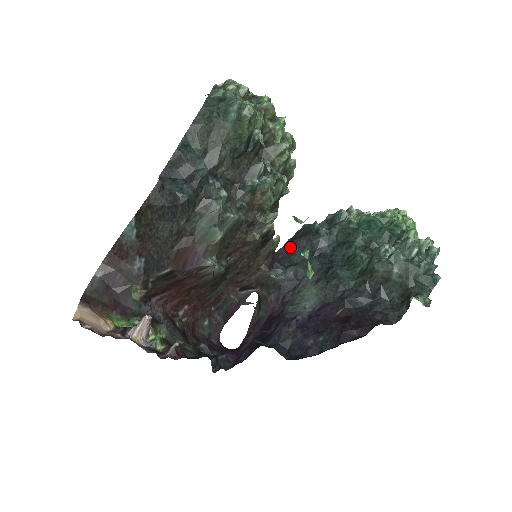
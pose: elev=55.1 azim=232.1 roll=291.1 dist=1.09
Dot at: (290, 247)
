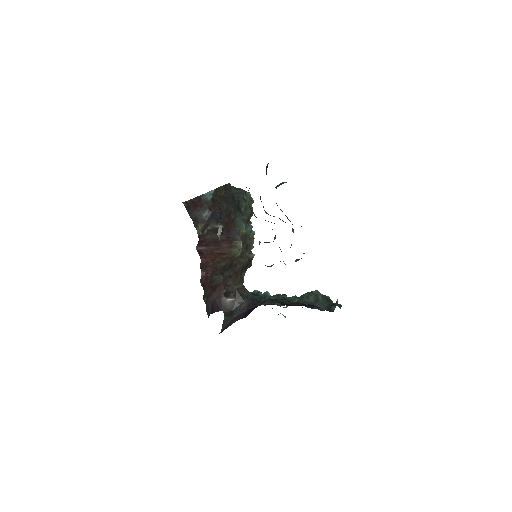
Dot at: occluded
